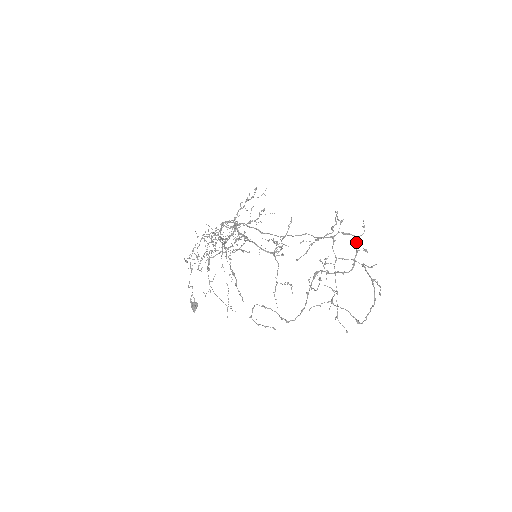
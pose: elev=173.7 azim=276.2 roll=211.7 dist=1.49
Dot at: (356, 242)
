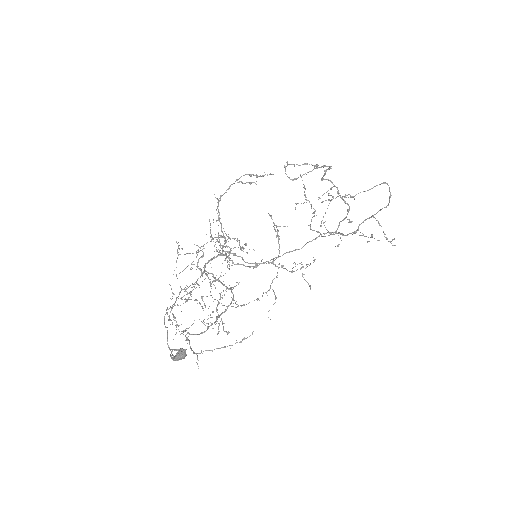
Dot at: (339, 222)
